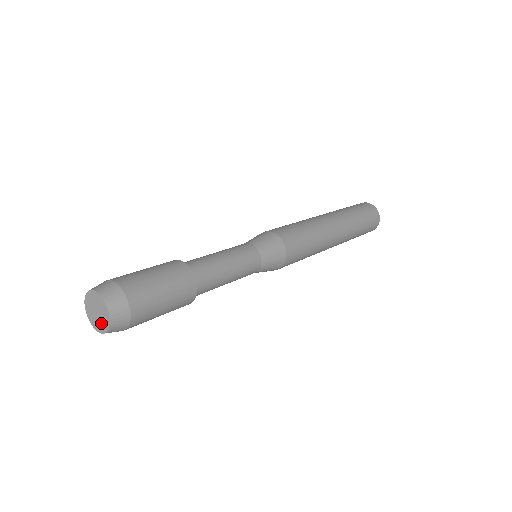
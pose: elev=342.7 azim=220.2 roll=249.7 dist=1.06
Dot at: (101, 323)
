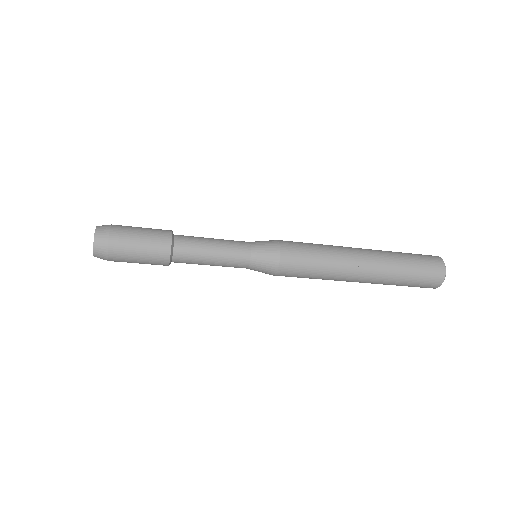
Dot at: occluded
